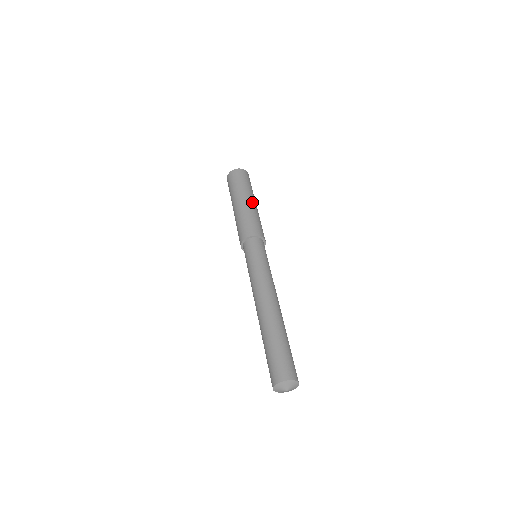
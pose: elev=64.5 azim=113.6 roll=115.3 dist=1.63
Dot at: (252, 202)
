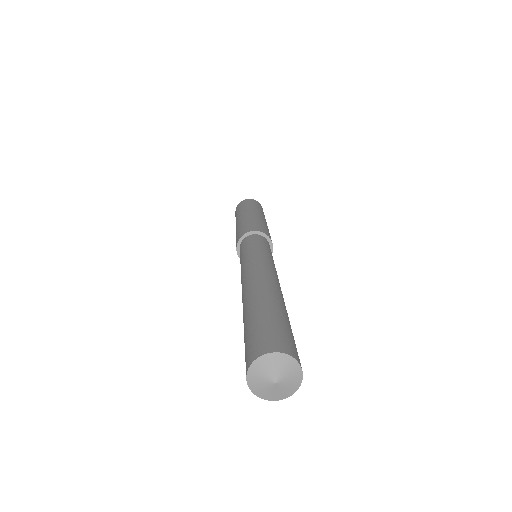
Dot at: (266, 222)
